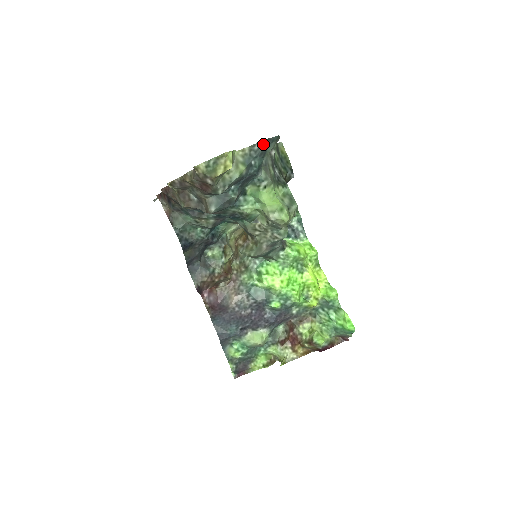
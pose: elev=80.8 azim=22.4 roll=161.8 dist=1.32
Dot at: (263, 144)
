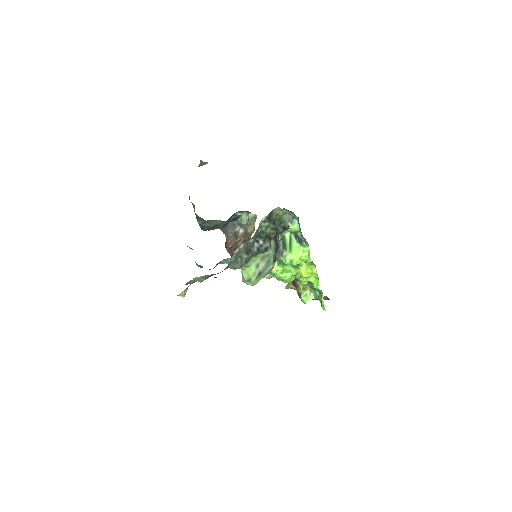
Dot at: (216, 277)
